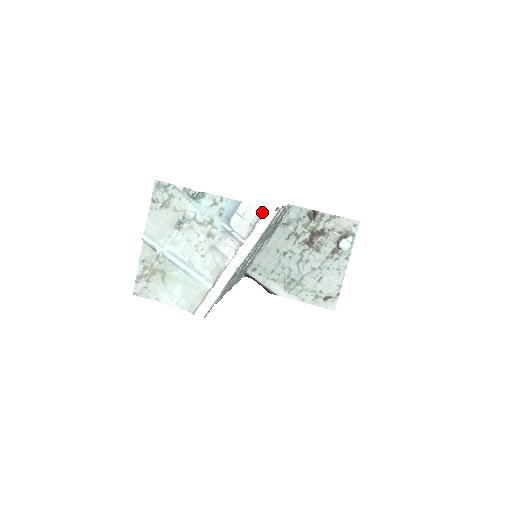
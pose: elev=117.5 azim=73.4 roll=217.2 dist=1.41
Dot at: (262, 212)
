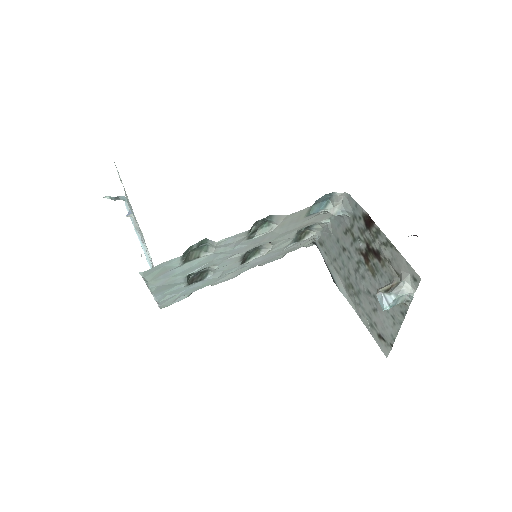
Dot at: occluded
